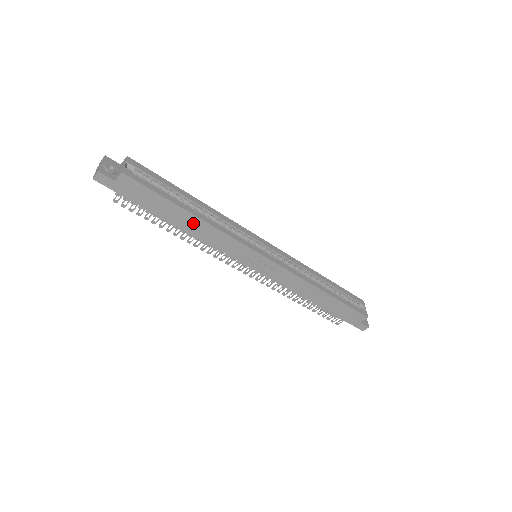
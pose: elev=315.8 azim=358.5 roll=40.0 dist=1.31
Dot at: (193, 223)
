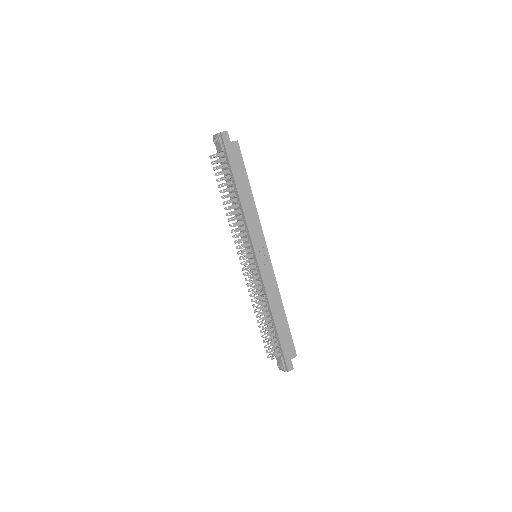
Dot at: (248, 198)
